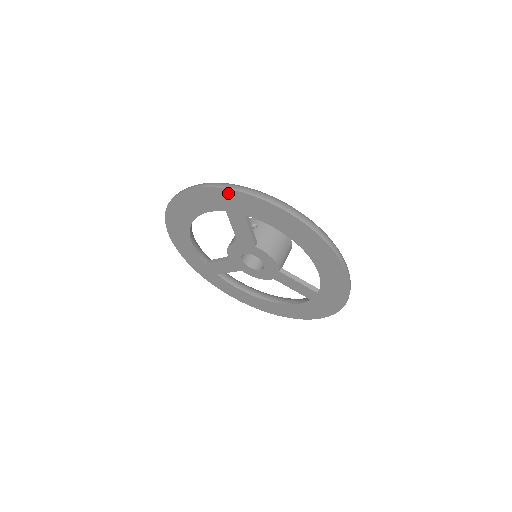
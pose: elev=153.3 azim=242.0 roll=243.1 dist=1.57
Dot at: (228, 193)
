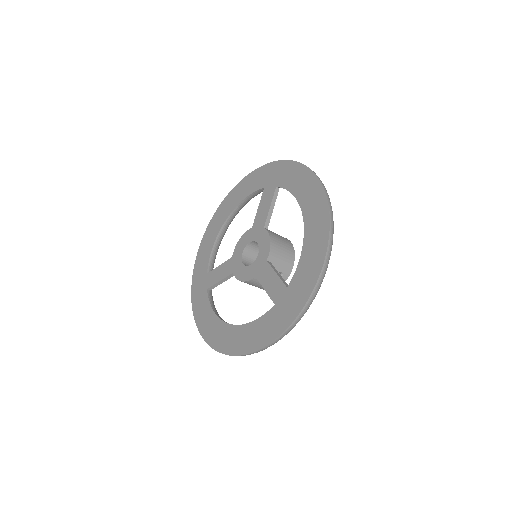
Dot at: (277, 165)
